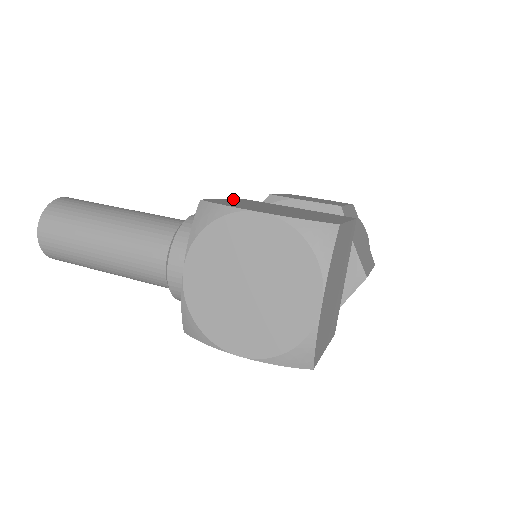
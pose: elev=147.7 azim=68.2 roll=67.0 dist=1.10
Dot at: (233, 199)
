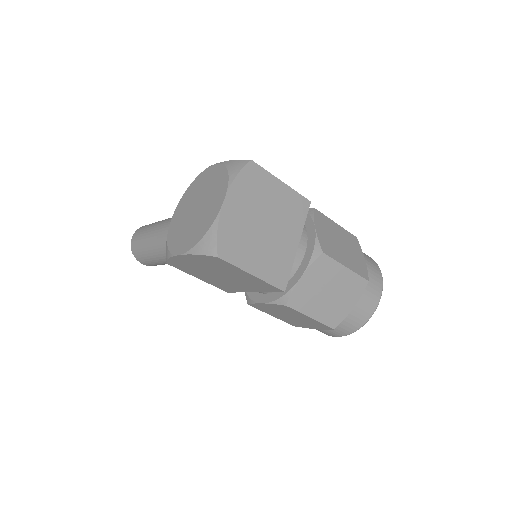
Dot at: occluded
